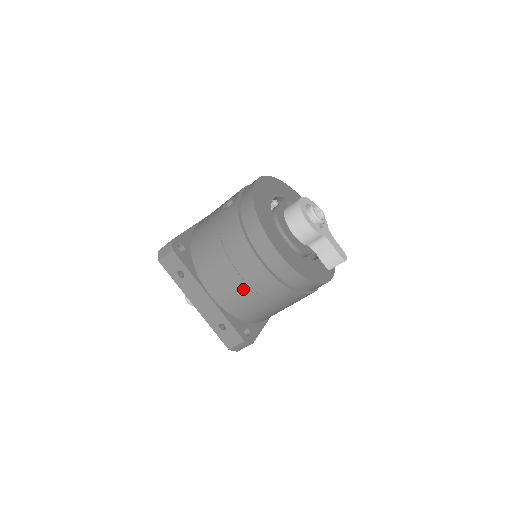
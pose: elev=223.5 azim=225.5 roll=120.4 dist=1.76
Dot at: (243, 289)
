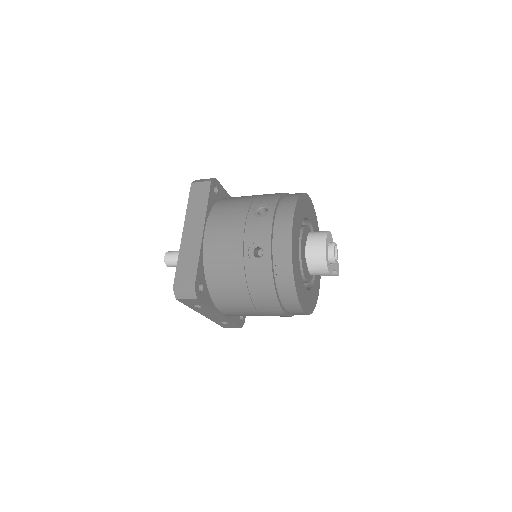
Dot at: occluded
